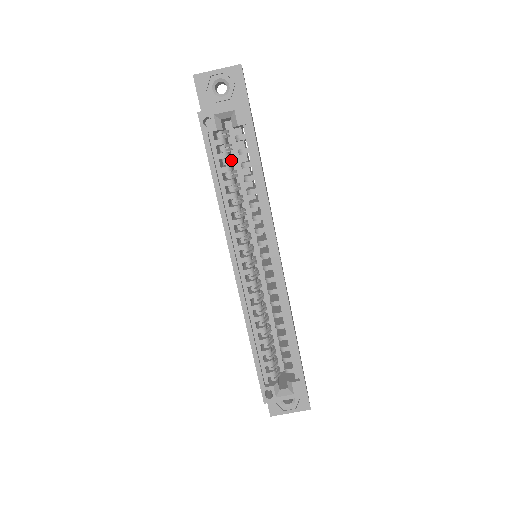
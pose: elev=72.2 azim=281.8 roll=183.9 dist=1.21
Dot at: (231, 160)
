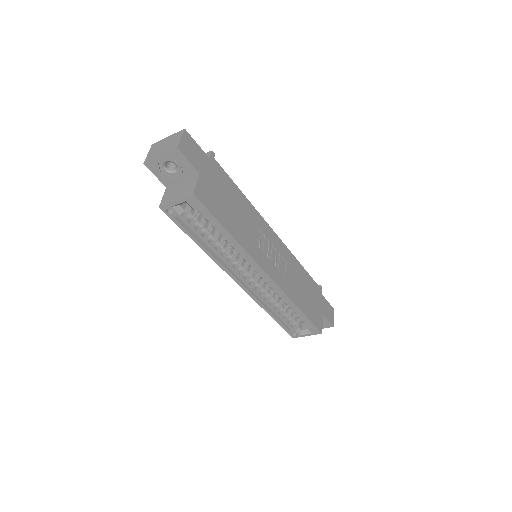
Dot at: occluded
